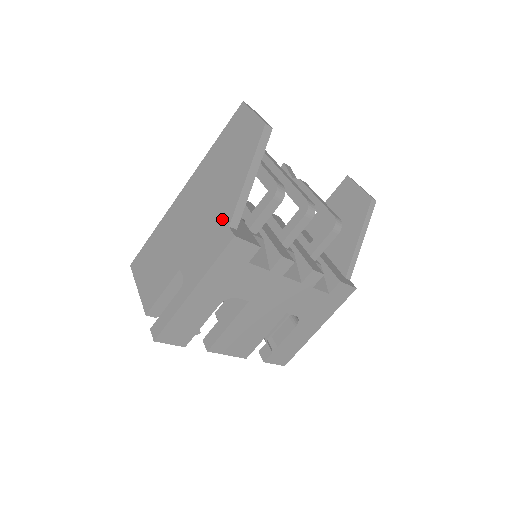
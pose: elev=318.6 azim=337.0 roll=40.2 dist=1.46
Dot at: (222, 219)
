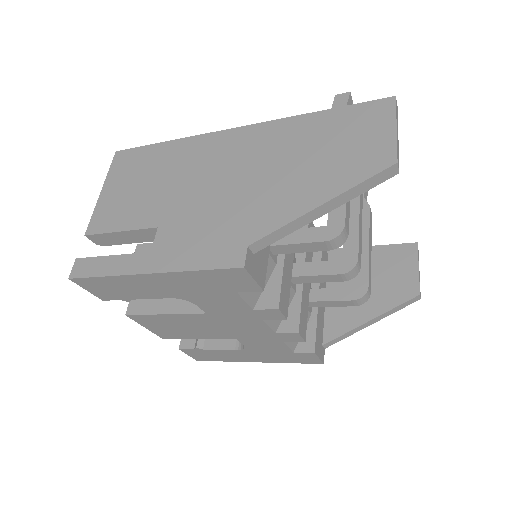
Dot at: (248, 226)
